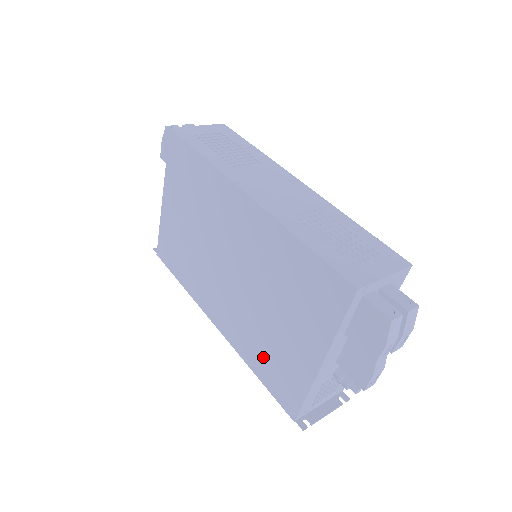
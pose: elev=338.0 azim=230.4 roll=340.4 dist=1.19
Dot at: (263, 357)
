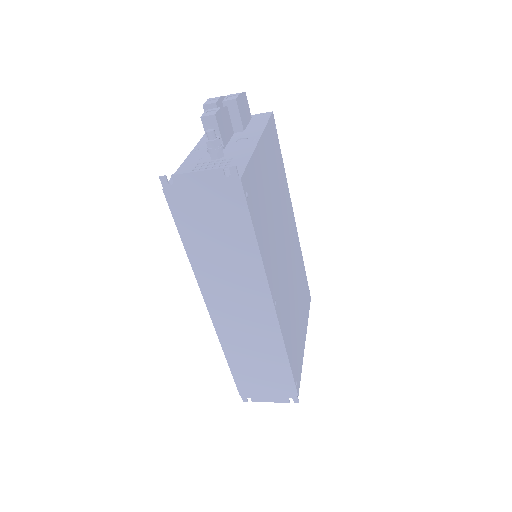
Dot at: occluded
